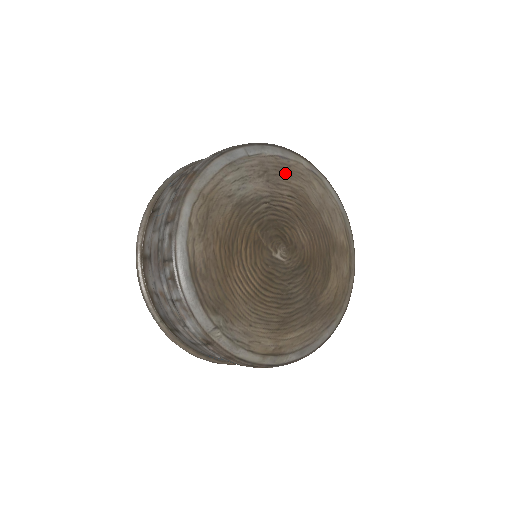
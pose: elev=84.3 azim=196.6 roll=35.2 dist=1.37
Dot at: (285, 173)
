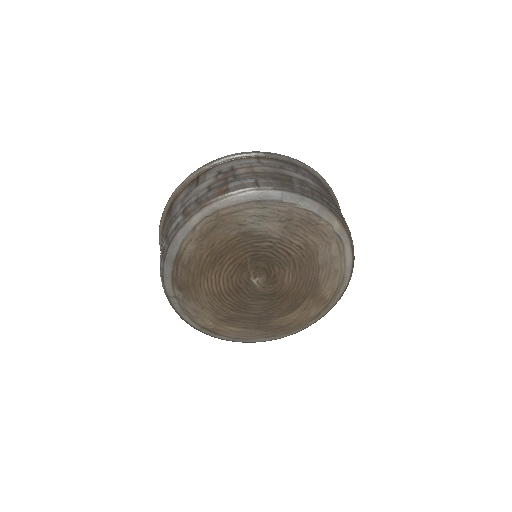
Dot at: (308, 228)
